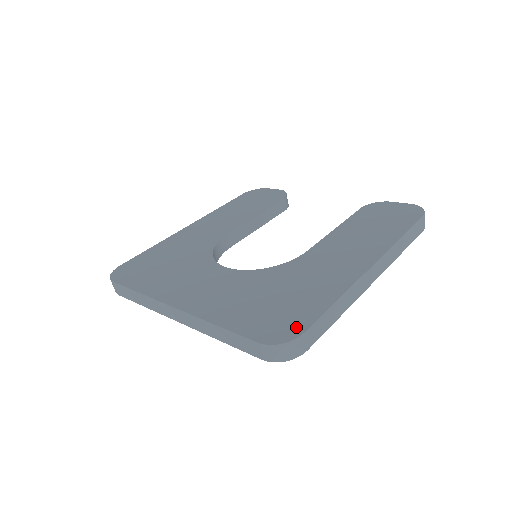
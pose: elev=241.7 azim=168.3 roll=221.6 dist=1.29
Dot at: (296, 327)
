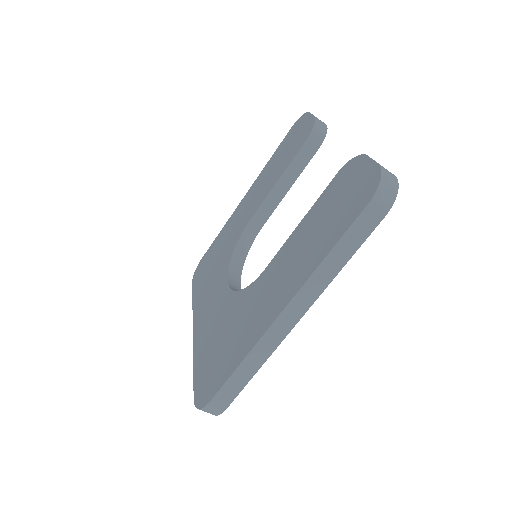
Dot at: (210, 392)
